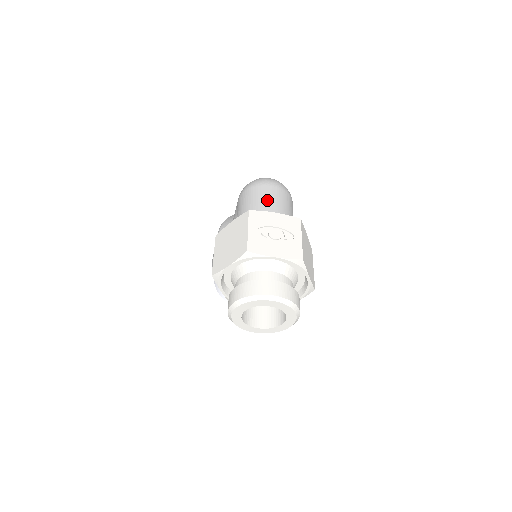
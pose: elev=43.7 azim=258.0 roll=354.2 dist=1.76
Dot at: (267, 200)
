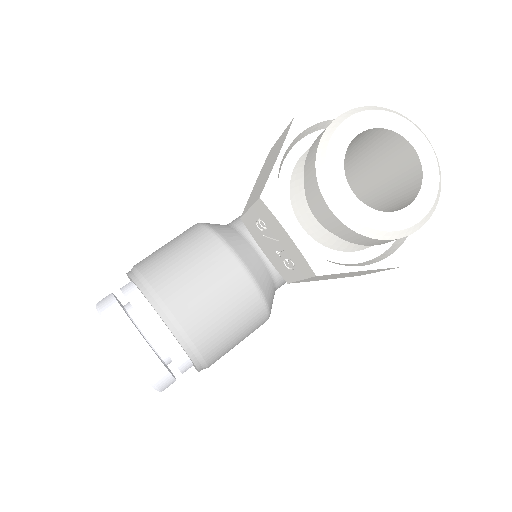
Dot at: occluded
